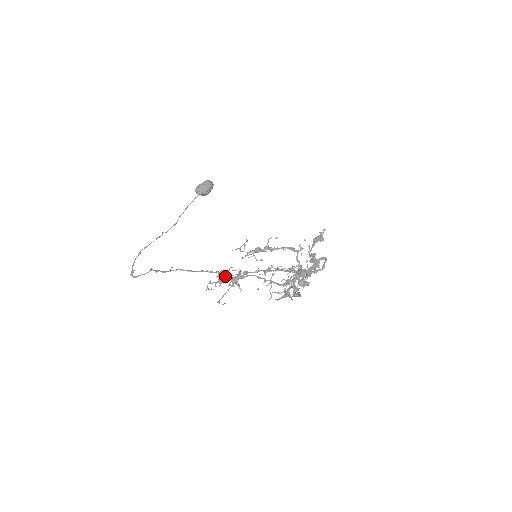
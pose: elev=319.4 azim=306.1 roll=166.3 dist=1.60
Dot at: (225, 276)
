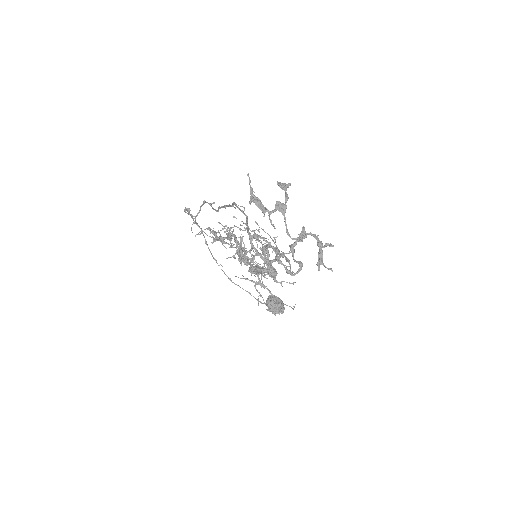
Dot at: (234, 203)
